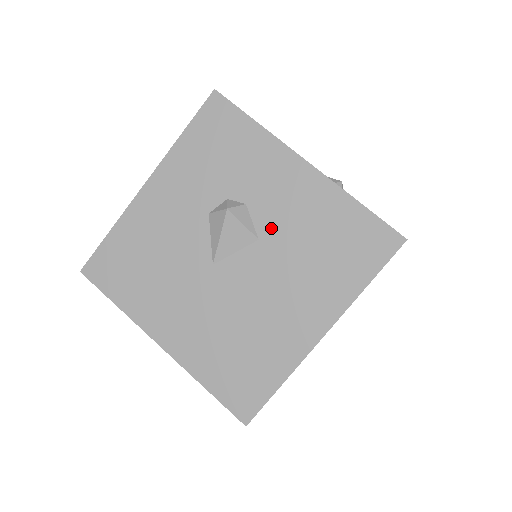
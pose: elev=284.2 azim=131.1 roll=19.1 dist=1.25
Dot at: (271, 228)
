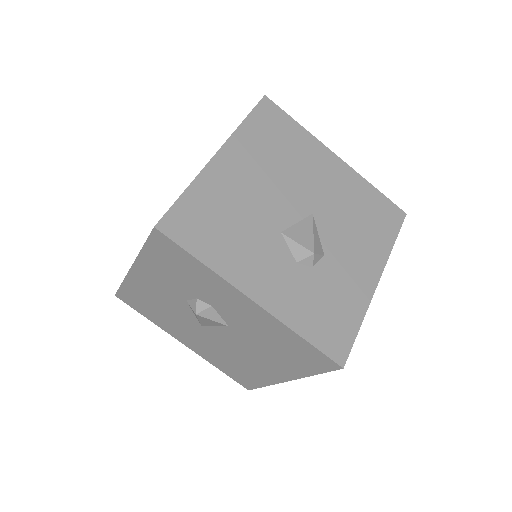
Dot at: (236, 325)
